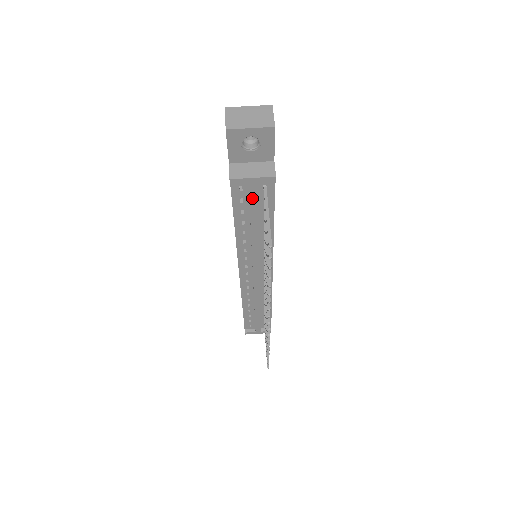
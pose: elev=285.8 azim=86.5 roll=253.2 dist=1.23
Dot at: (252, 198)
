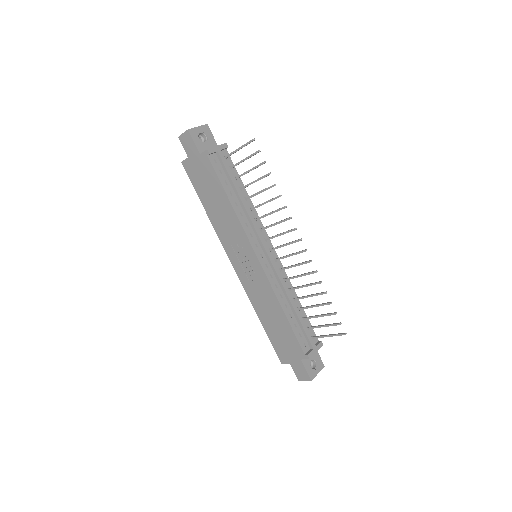
Dot at: (224, 163)
